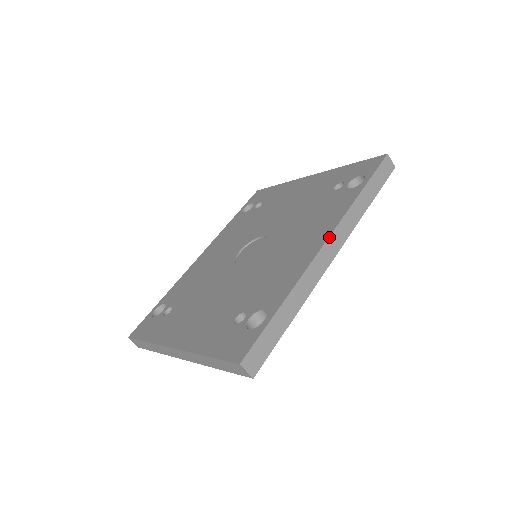
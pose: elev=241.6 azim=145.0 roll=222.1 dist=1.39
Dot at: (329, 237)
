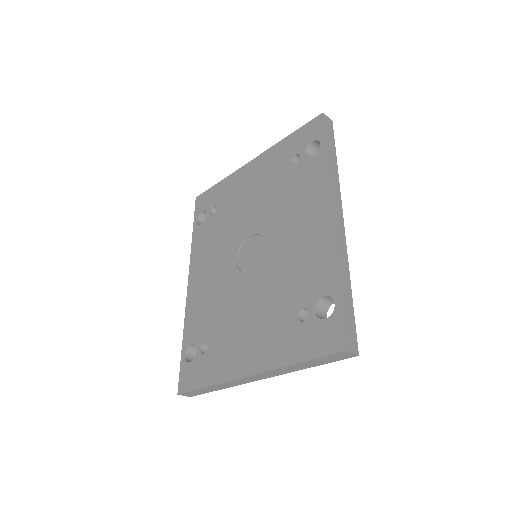
Dot at: (332, 207)
